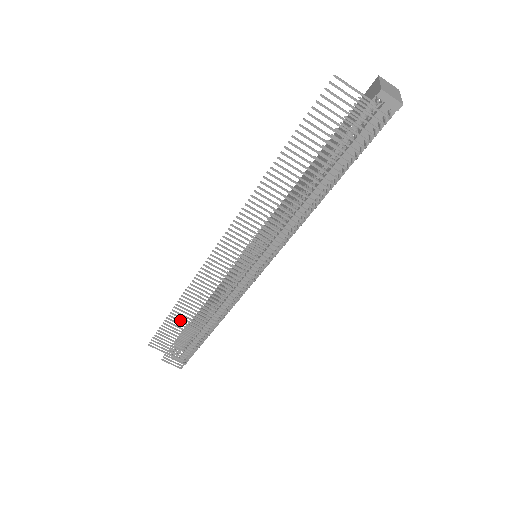
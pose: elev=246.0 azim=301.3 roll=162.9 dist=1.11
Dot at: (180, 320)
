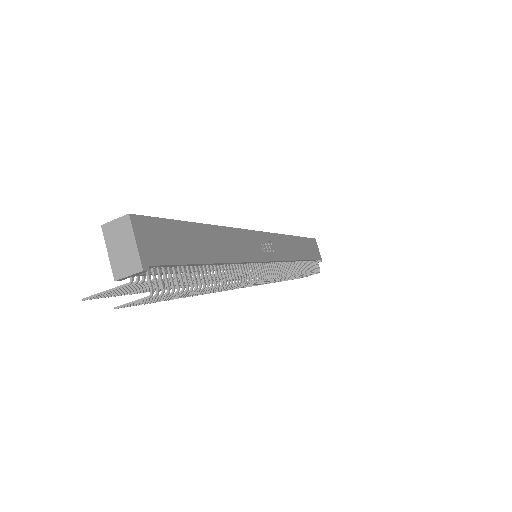
Dot at: occluded
